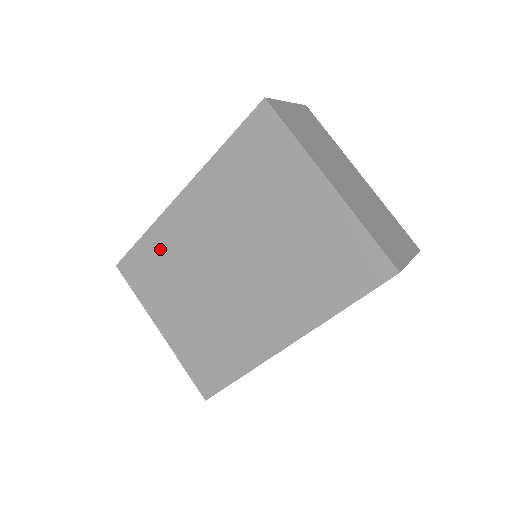
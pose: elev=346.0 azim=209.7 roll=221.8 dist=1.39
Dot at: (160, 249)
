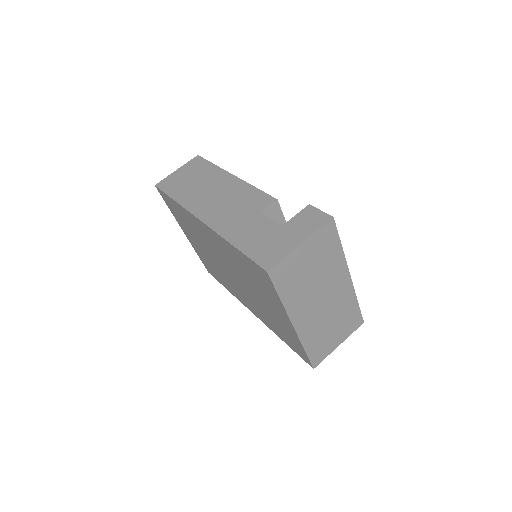
Dot at: (186, 218)
